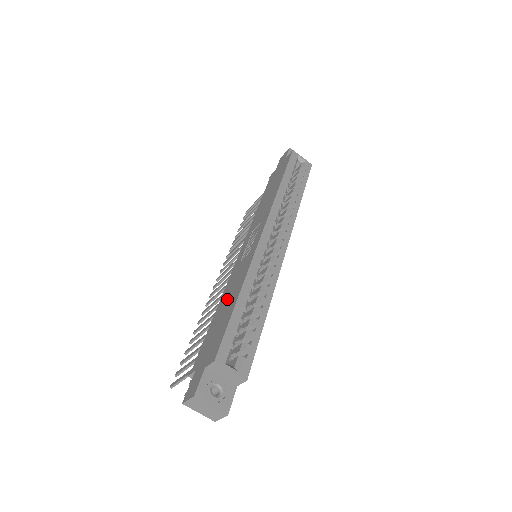
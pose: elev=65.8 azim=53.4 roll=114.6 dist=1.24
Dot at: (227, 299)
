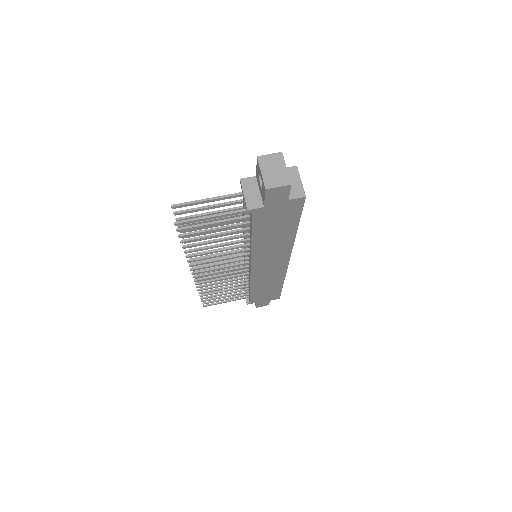
Dot at: occluded
